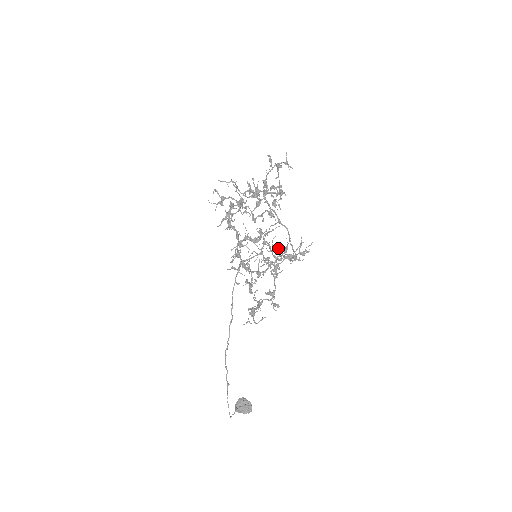
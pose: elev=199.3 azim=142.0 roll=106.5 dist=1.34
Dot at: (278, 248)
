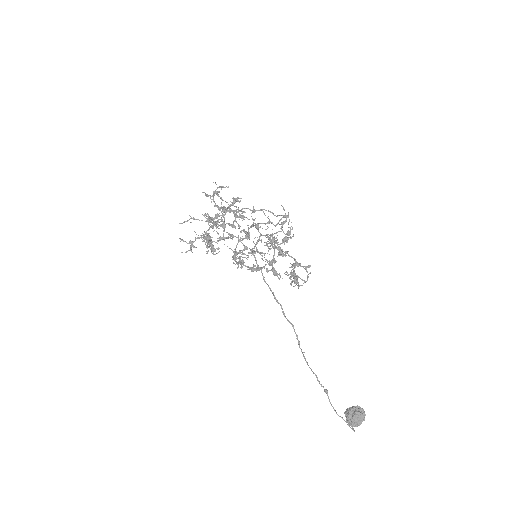
Dot at: (267, 245)
